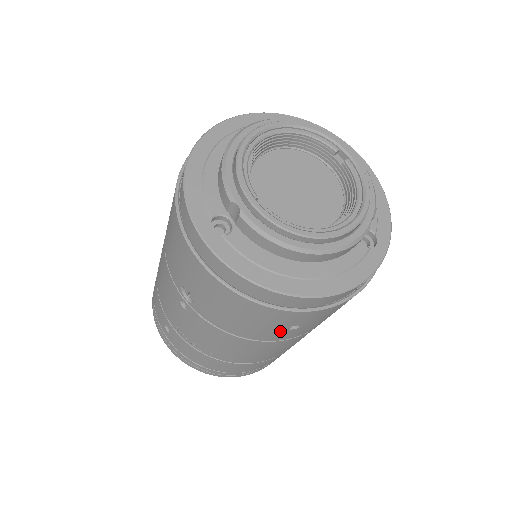
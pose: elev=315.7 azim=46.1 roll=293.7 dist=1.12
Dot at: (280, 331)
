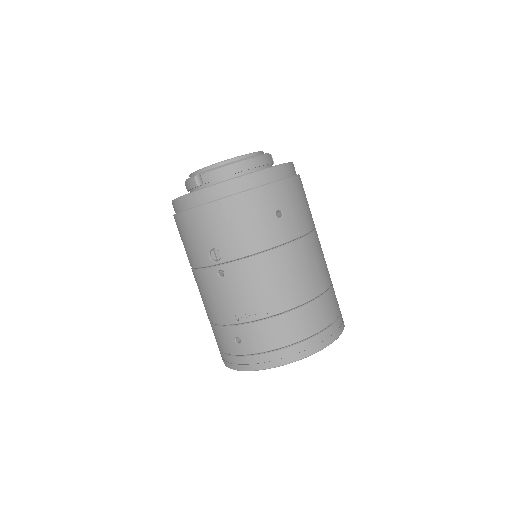
Dot at: (275, 223)
